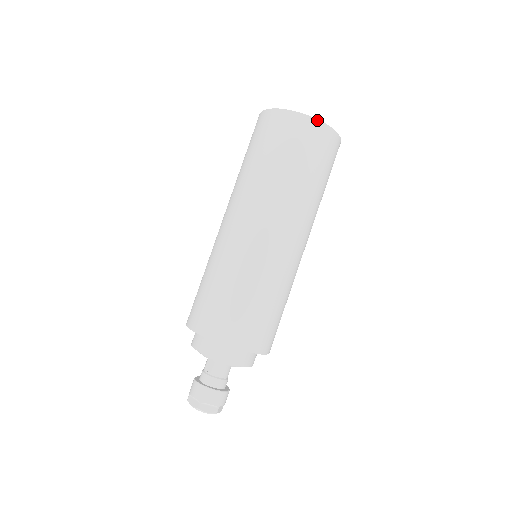
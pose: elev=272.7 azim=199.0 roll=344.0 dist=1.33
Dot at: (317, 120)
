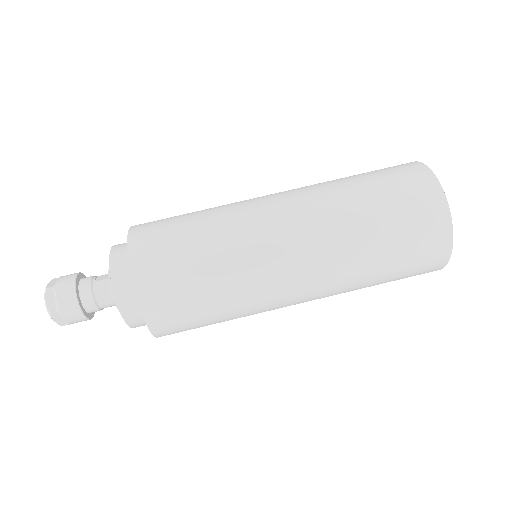
Dot at: (447, 203)
